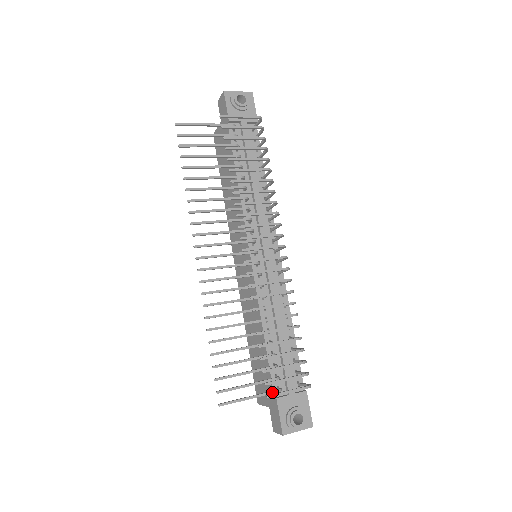
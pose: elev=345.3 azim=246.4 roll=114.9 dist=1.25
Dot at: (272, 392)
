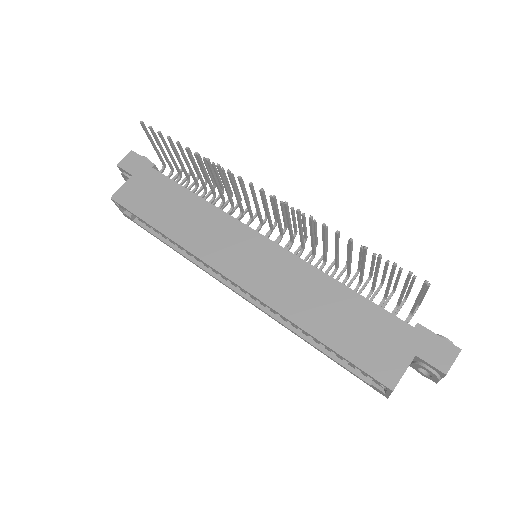
Dot at: (414, 308)
